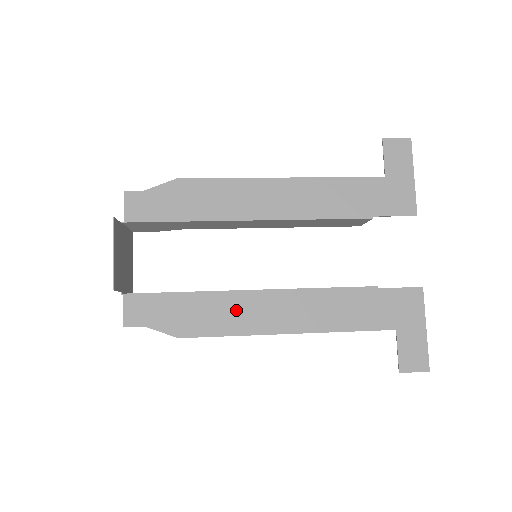
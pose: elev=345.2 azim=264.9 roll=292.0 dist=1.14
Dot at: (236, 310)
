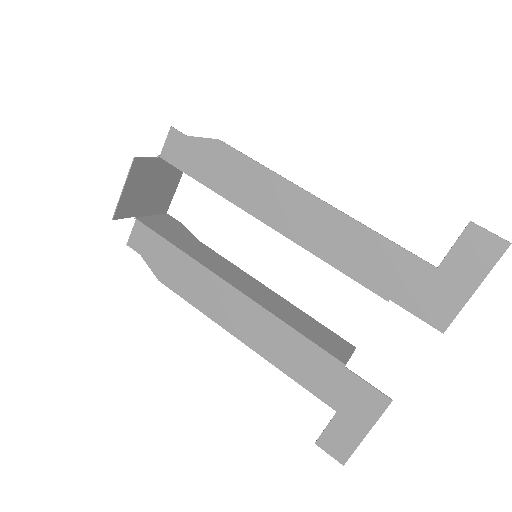
Dot at: (210, 292)
